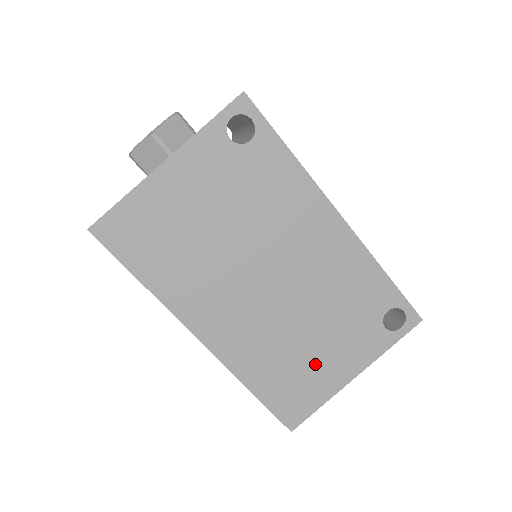
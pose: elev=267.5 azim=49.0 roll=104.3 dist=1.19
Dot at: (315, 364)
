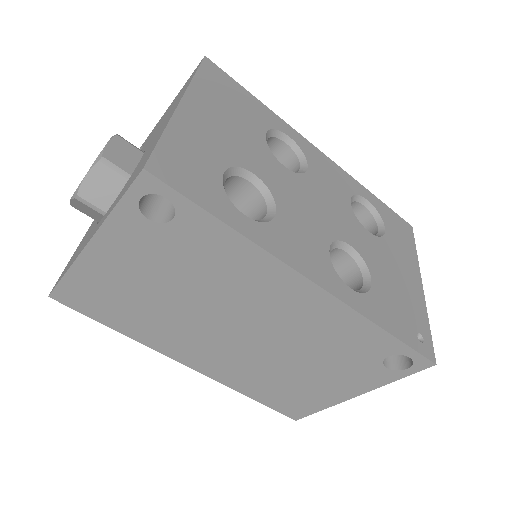
Dot at: (309, 386)
